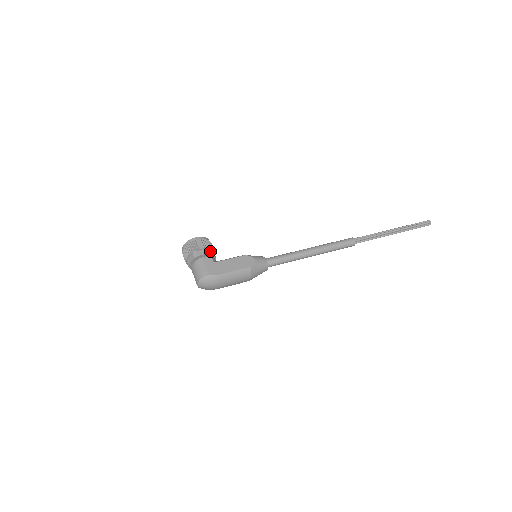
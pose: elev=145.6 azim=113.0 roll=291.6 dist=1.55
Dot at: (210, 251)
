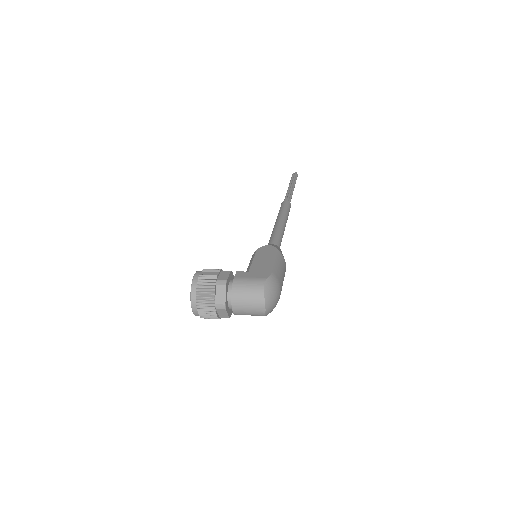
Dot at: (227, 271)
